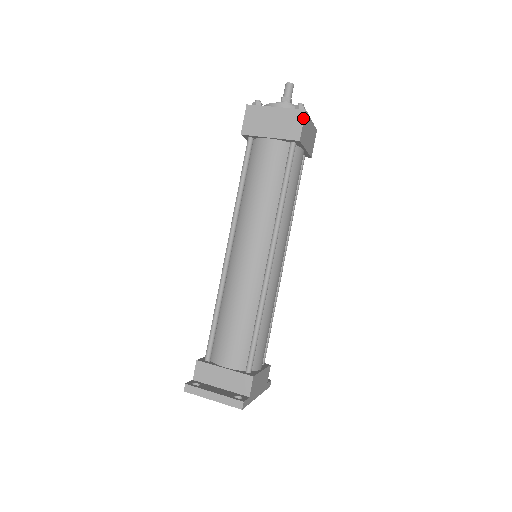
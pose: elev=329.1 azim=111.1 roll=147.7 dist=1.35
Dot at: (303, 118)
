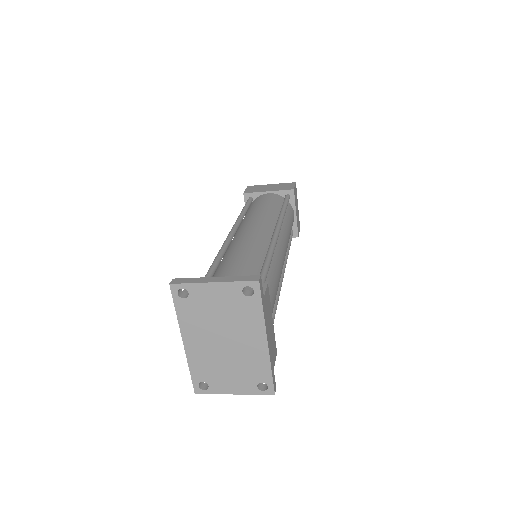
Dot at: (294, 184)
